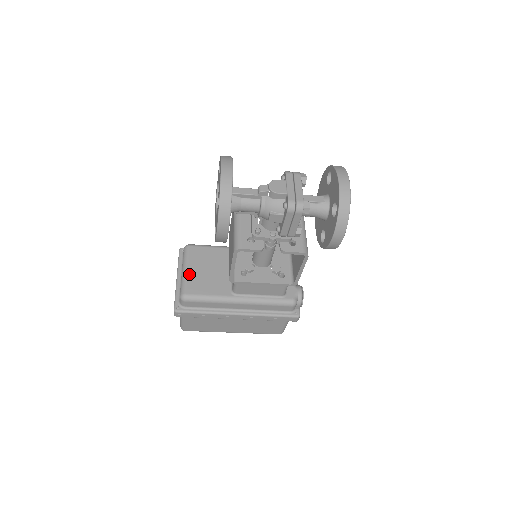
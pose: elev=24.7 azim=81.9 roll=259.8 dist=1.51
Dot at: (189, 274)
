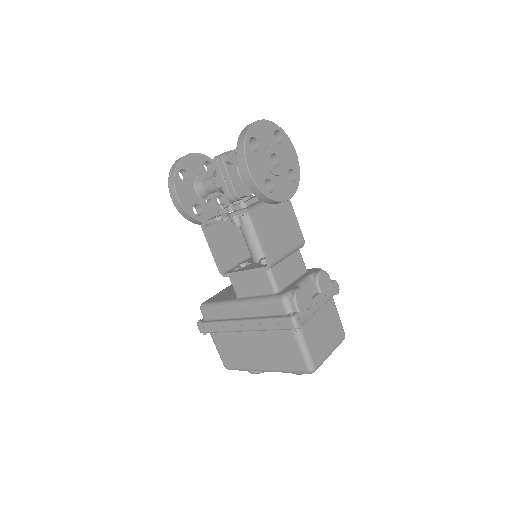
Dot at: (219, 293)
